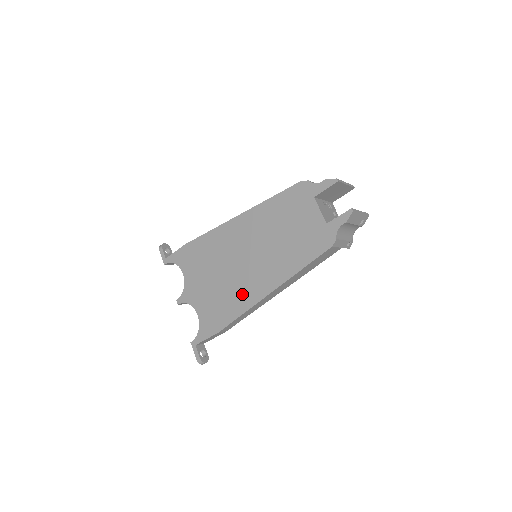
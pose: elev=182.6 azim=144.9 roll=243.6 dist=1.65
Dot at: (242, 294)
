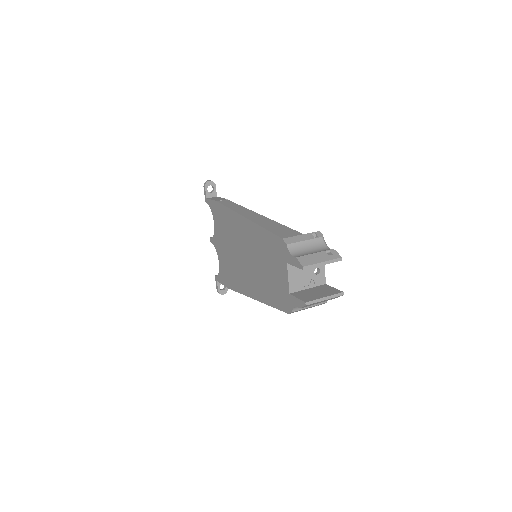
Dot at: (240, 279)
